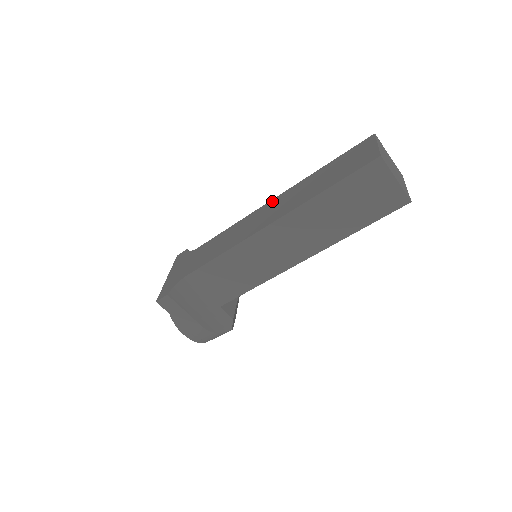
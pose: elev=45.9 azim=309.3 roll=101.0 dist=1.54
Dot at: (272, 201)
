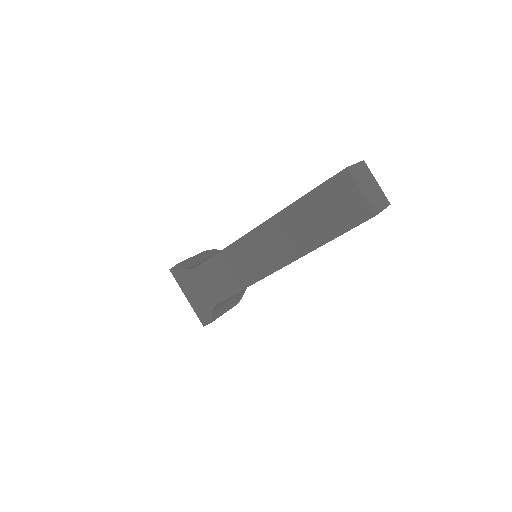
Dot at: (259, 231)
